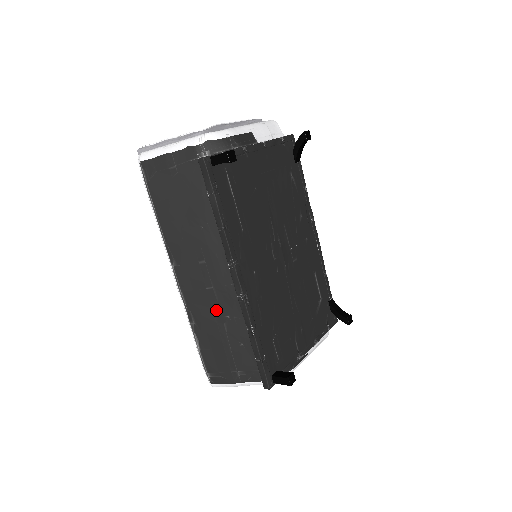
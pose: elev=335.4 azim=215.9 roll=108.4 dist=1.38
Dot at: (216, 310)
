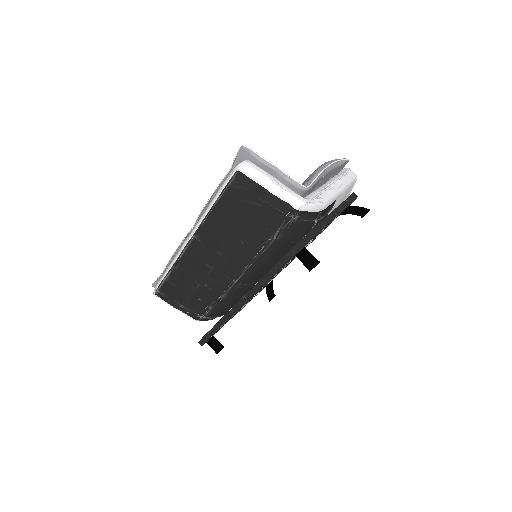
Dot at: (201, 276)
